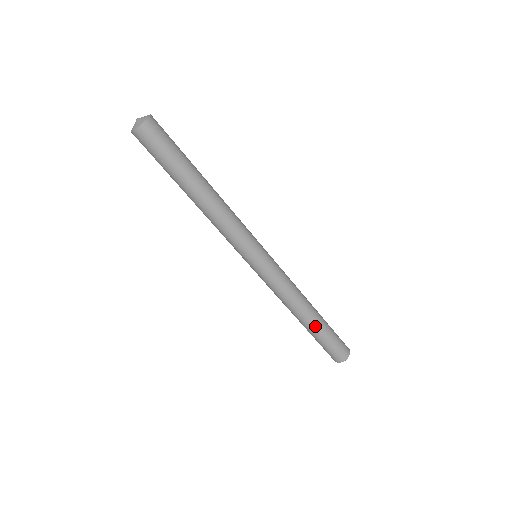
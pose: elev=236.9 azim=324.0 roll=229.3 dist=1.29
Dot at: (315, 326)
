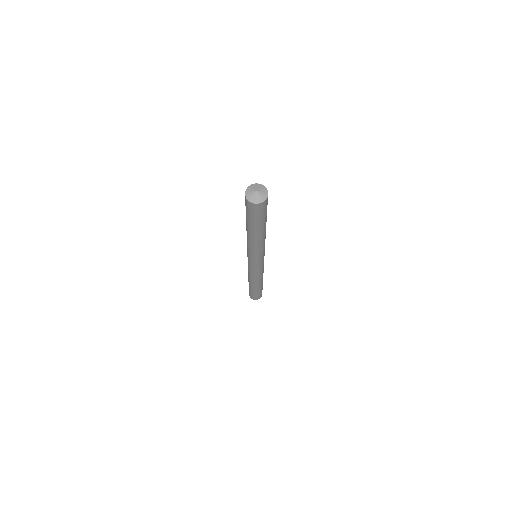
Dot at: (253, 287)
